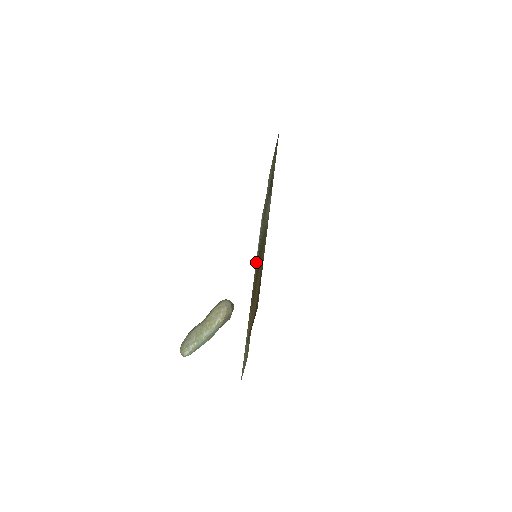
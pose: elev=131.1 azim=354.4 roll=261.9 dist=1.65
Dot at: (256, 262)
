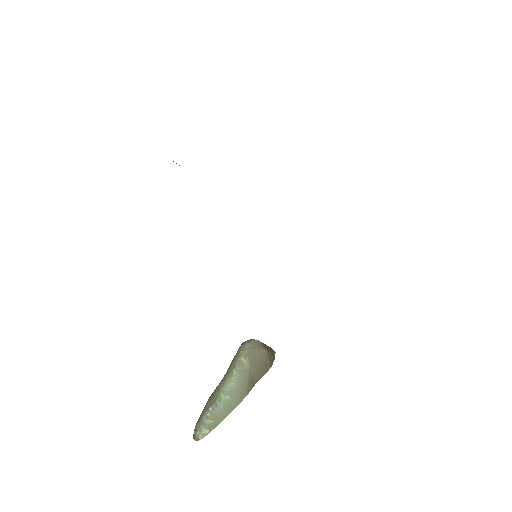
Dot at: occluded
